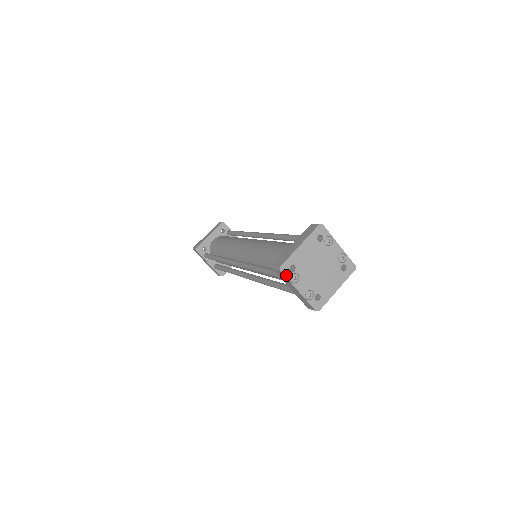
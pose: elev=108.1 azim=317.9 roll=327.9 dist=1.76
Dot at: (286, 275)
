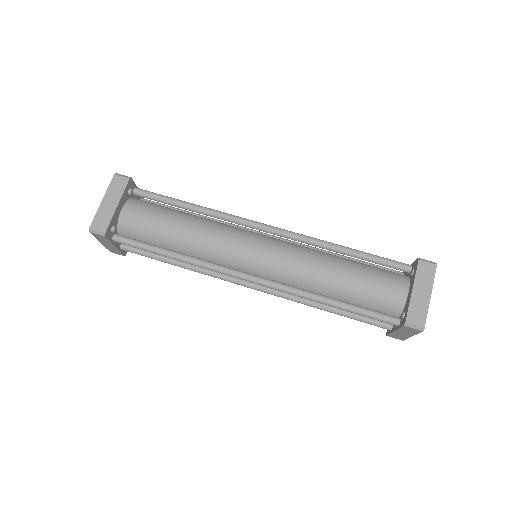
Dot at: (420, 331)
